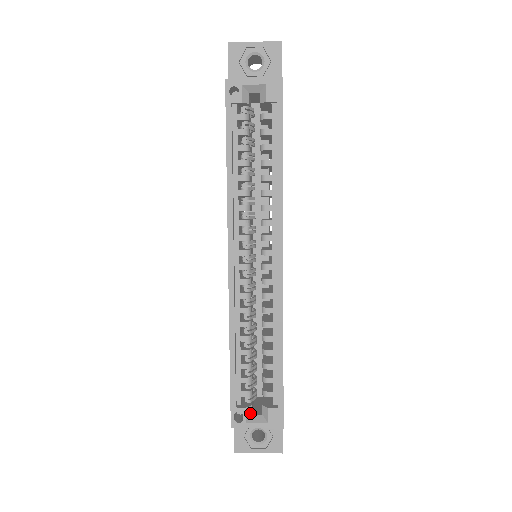
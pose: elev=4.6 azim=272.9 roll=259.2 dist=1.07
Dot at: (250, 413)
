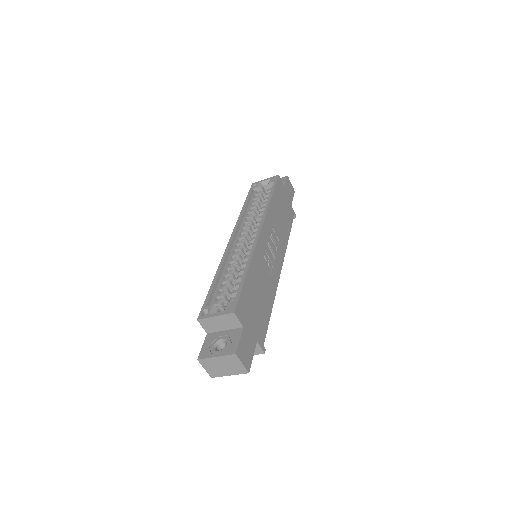
Dot at: (215, 311)
